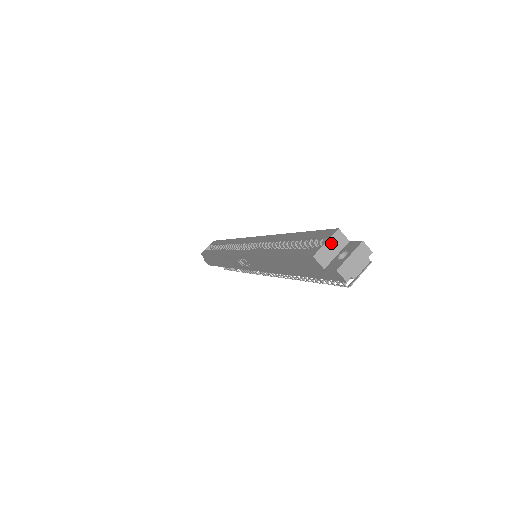
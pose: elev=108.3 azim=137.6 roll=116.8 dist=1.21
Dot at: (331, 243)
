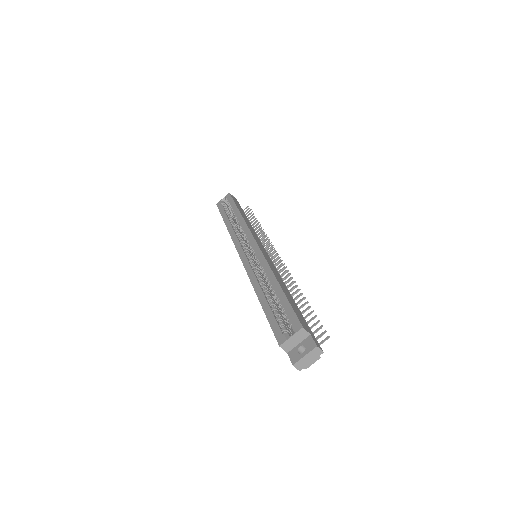
Dot at: (295, 337)
